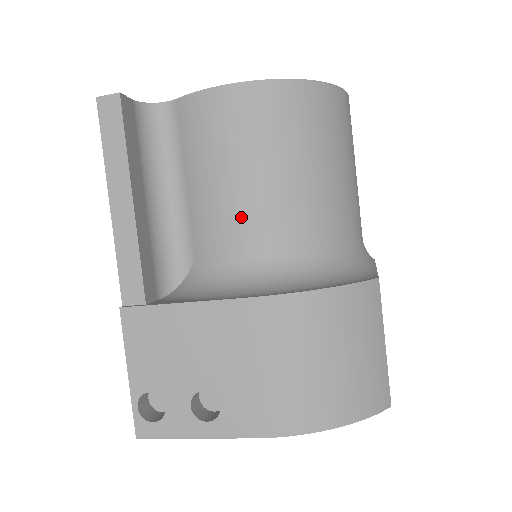
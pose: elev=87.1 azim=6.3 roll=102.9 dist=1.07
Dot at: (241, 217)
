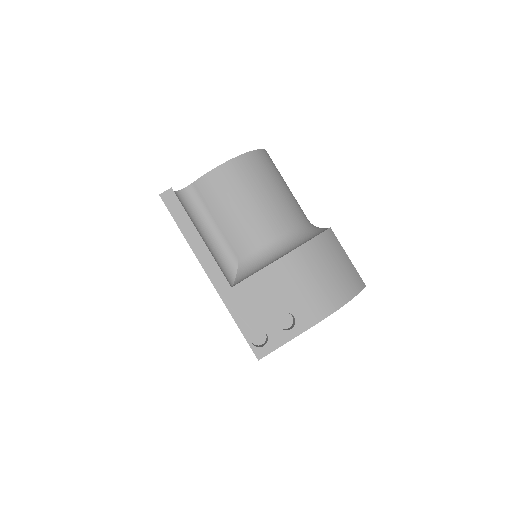
Dot at: (255, 225)
